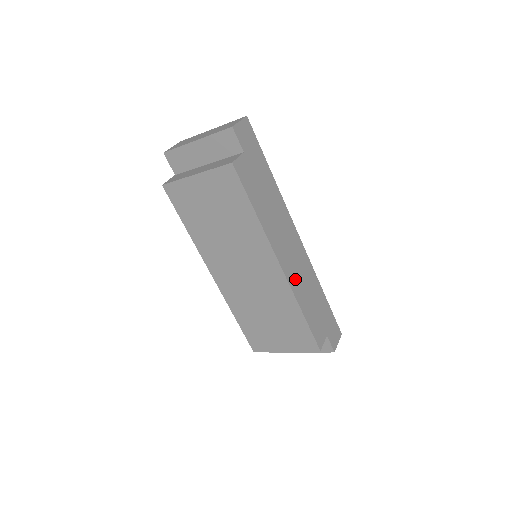
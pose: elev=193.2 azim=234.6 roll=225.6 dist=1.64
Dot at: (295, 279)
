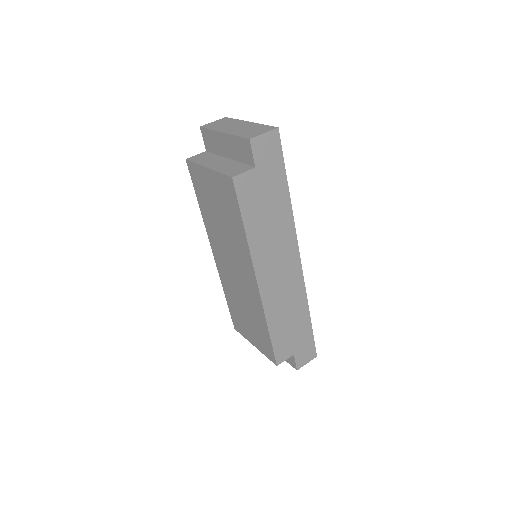
Dot at: (273, 298)
